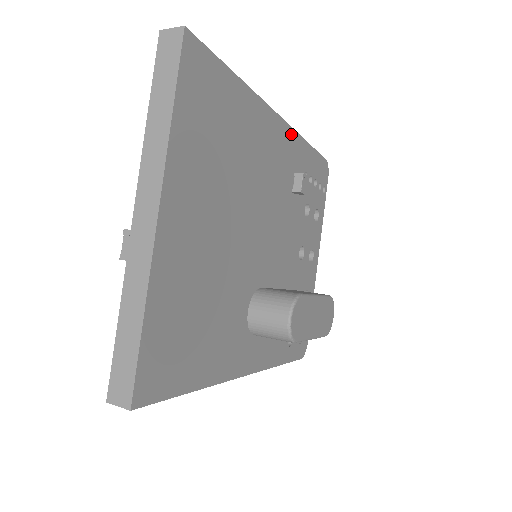
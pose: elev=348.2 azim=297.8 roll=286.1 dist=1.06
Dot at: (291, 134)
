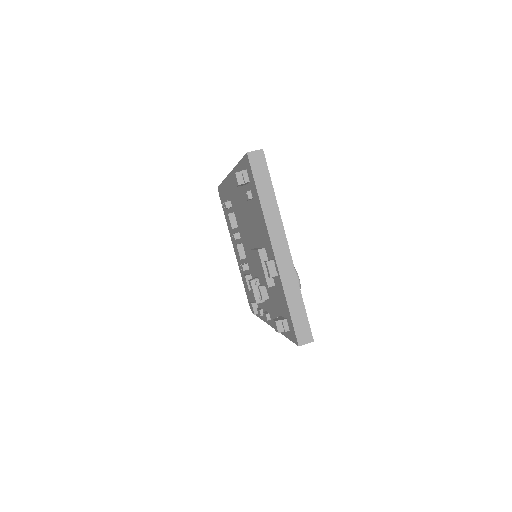
Dot at: occluded
